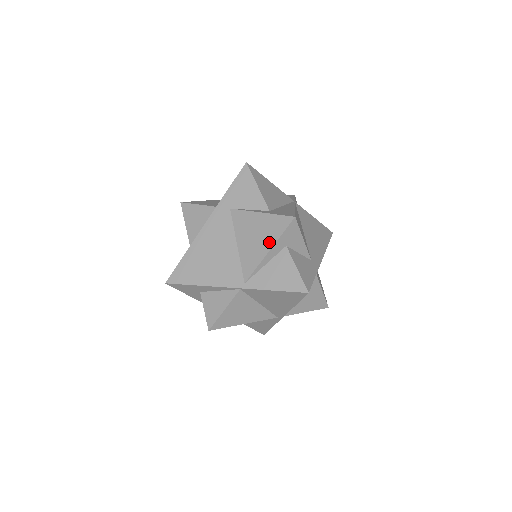
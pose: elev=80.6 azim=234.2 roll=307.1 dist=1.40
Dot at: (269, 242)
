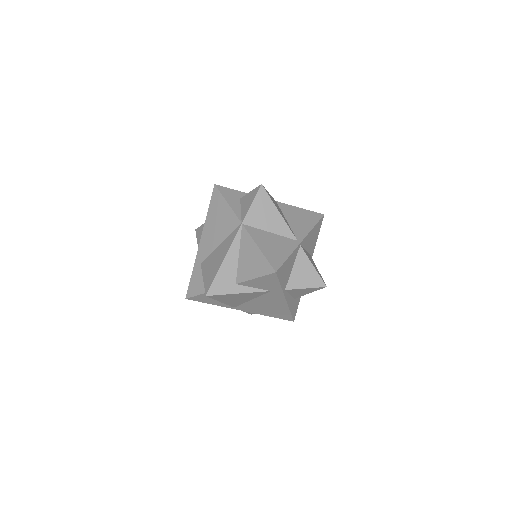
Dot at: occluded
